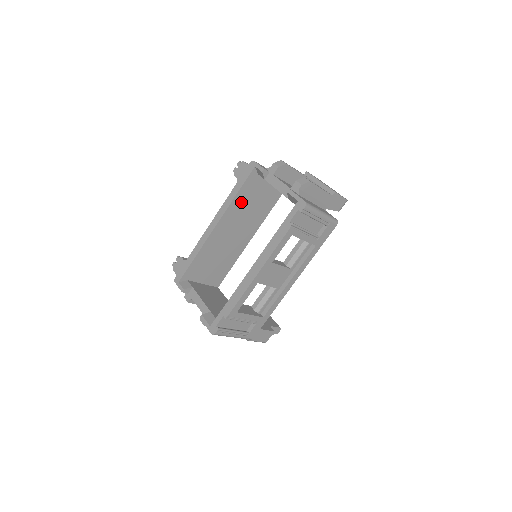
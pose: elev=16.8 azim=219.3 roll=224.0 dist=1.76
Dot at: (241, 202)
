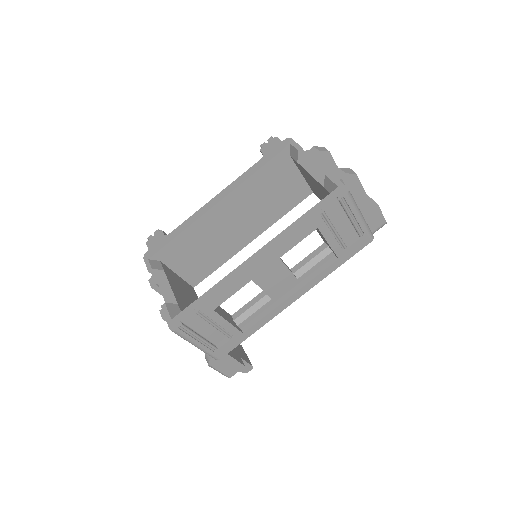
Dot at: (259, 184)
